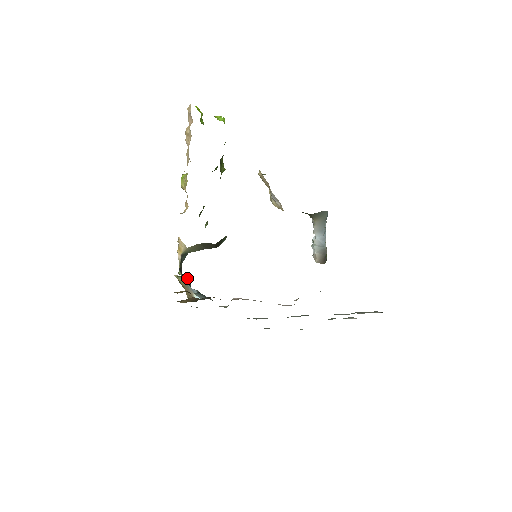
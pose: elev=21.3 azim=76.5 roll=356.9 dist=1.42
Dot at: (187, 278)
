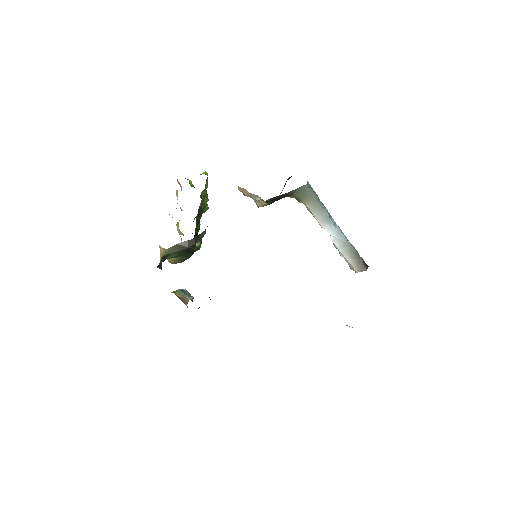
Dot at: (185, 291)
